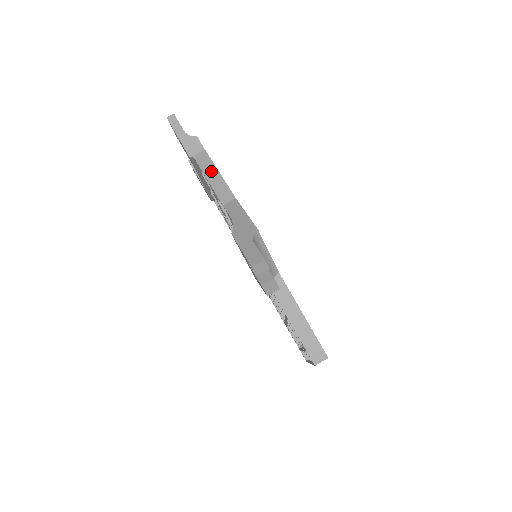
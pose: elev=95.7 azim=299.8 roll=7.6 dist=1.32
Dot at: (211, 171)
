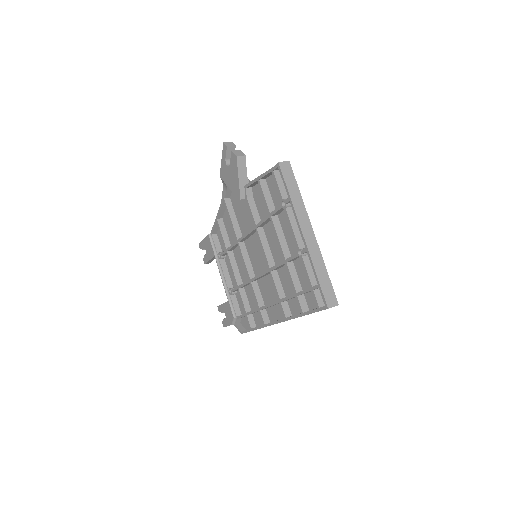
Dot at: occluded
